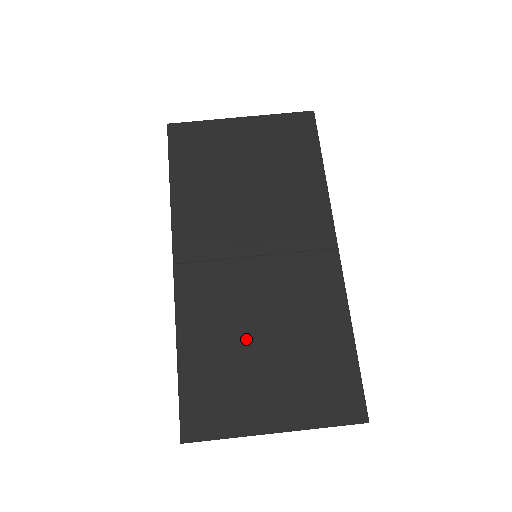
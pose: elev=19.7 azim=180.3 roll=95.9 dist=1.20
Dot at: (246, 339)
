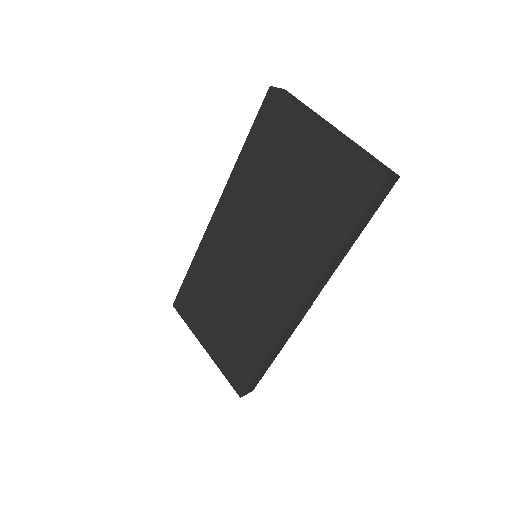
Dot at: (219, 296)
